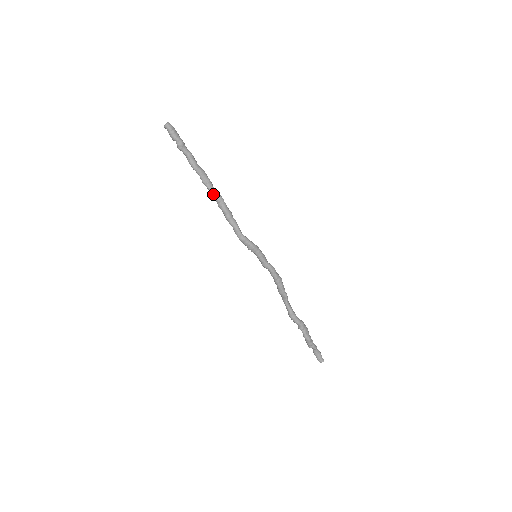
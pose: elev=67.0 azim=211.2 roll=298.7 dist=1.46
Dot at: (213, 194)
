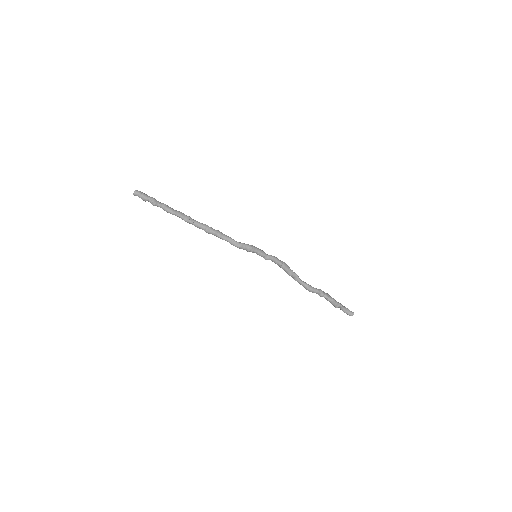
Dot at: (198, 225)
